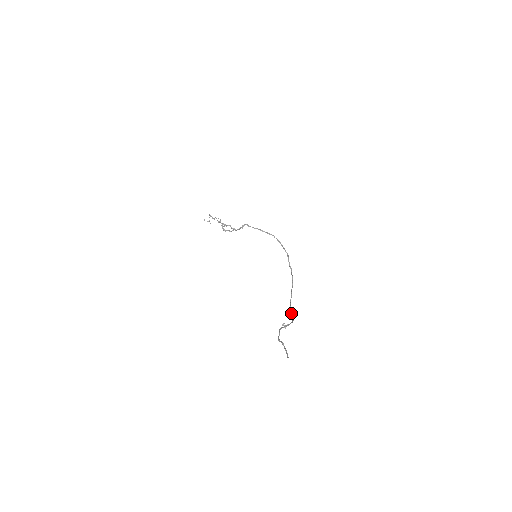
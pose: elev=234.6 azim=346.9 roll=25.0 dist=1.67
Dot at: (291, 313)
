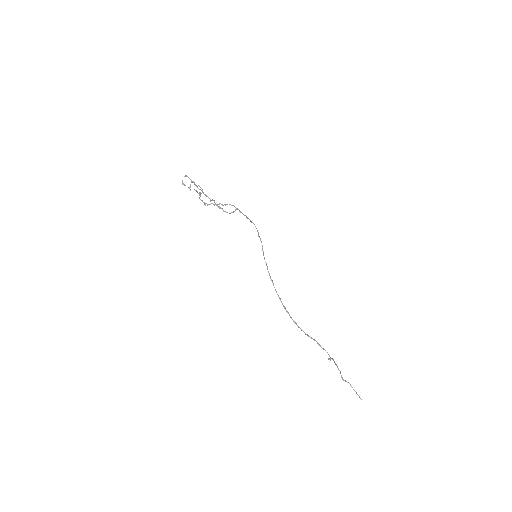
Dot at: occluded
